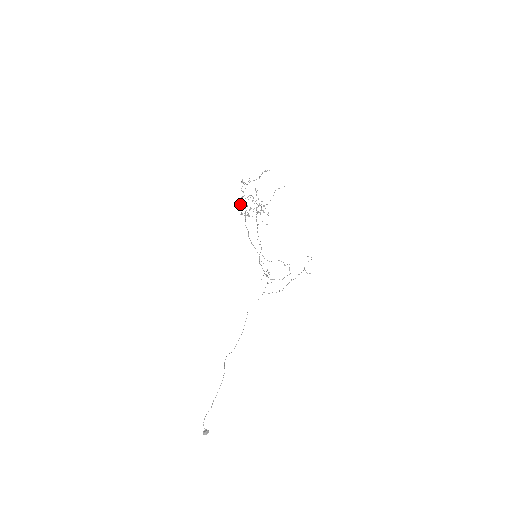
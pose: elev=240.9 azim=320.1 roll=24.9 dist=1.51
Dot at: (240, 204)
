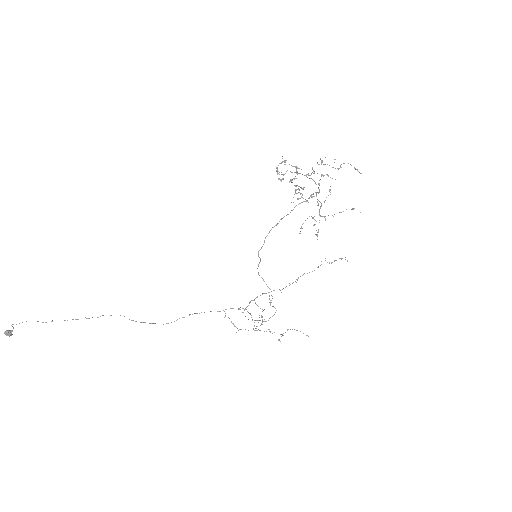
Dot at: (295, 176)
